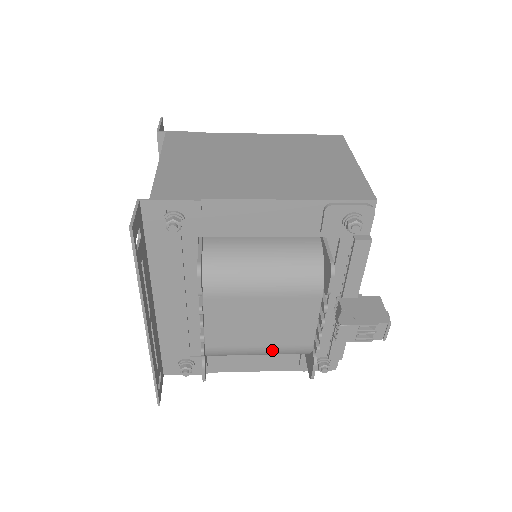
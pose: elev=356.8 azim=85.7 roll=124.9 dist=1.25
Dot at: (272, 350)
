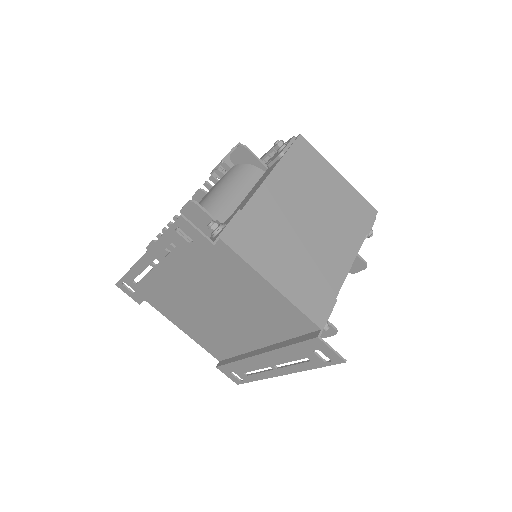
Dot at: occluded
